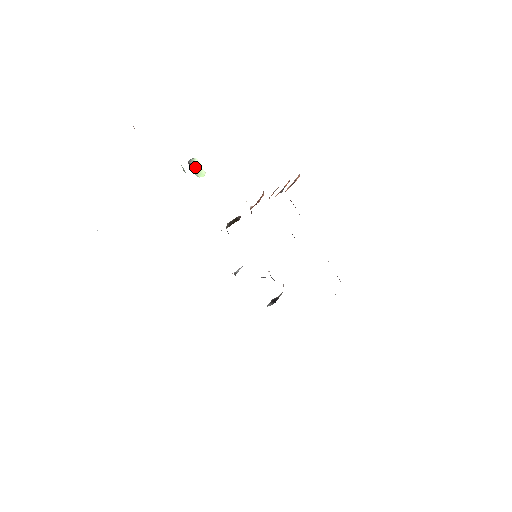
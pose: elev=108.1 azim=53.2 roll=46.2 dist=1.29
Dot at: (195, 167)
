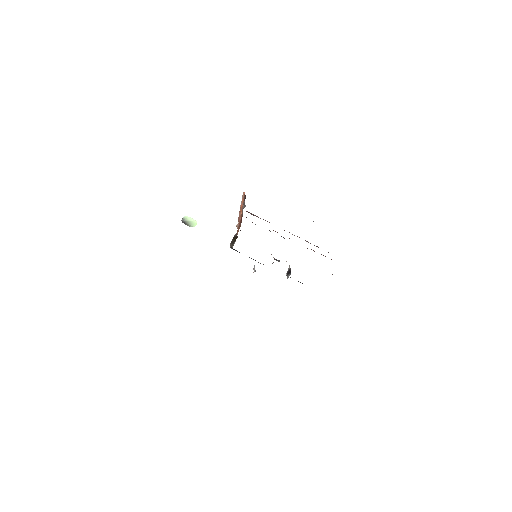
Dot at: (188, 222)
